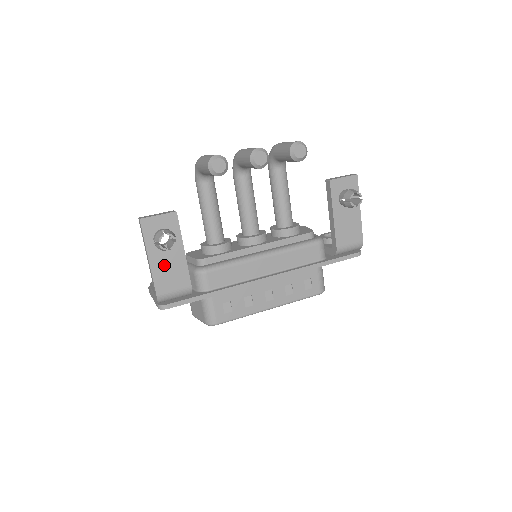
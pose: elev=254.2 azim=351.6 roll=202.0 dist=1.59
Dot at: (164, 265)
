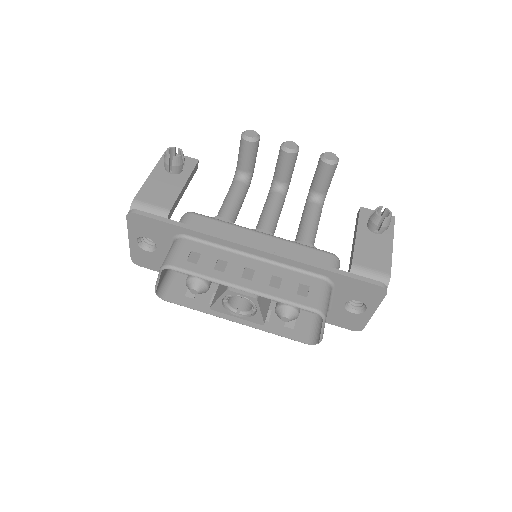
Dot at: (160, 184)
